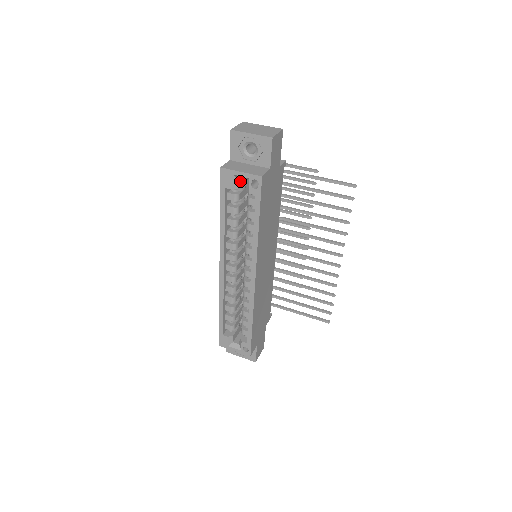
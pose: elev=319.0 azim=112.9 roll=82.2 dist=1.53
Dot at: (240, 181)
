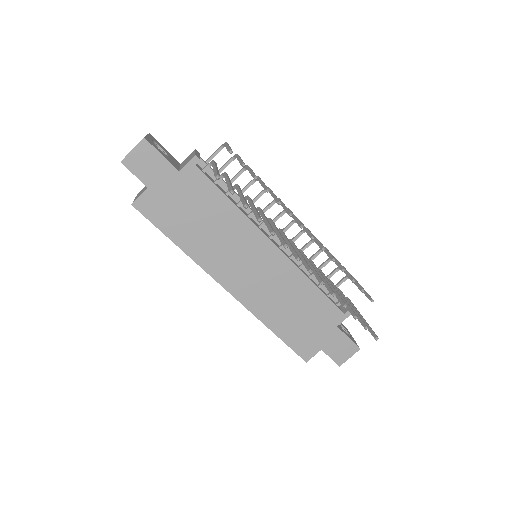
Dot at: occluded
